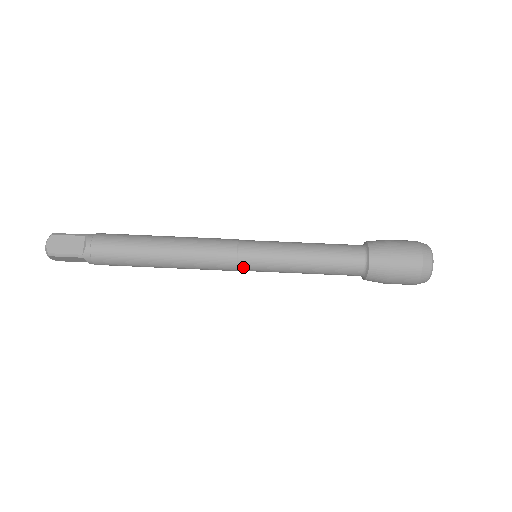
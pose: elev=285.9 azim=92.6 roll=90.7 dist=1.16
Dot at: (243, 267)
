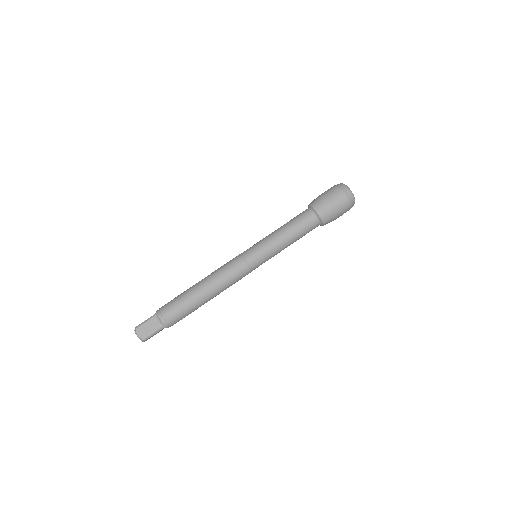
Dot at: (254, 268)
